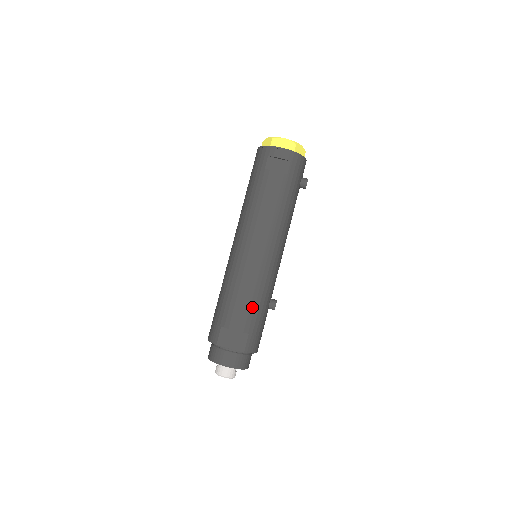
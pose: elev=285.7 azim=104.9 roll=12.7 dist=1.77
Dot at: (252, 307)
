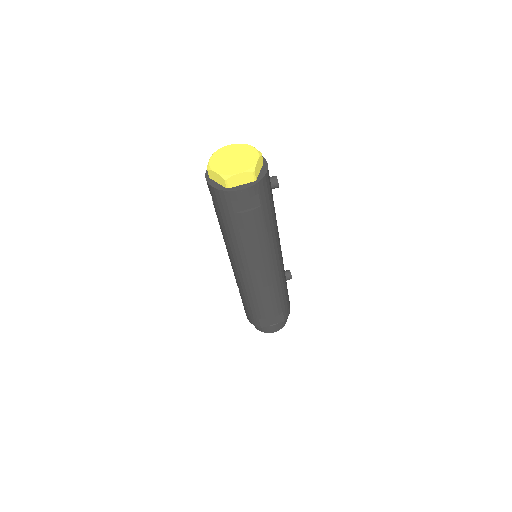
Dot at: (278, 300)
